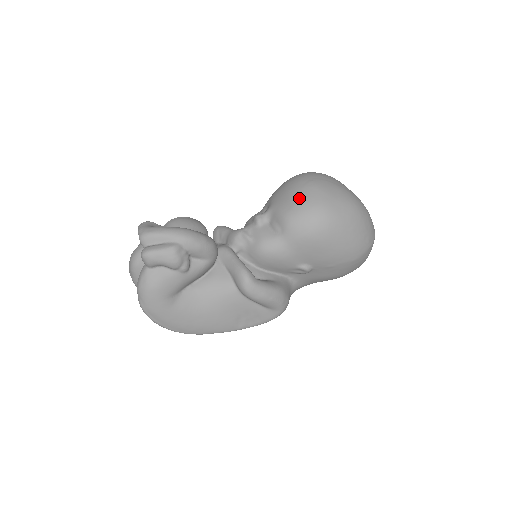
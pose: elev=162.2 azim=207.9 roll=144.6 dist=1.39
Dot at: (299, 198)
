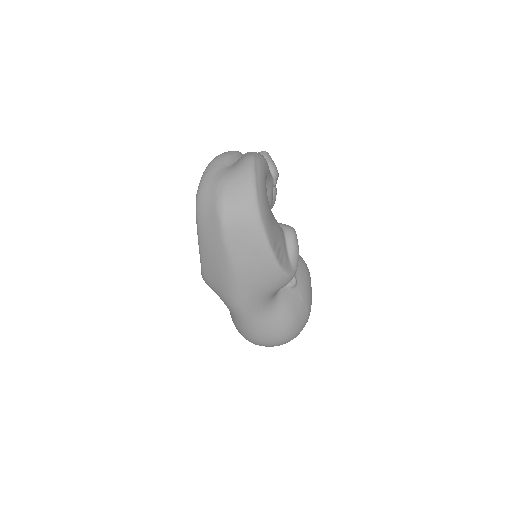
Dot at: occluded
